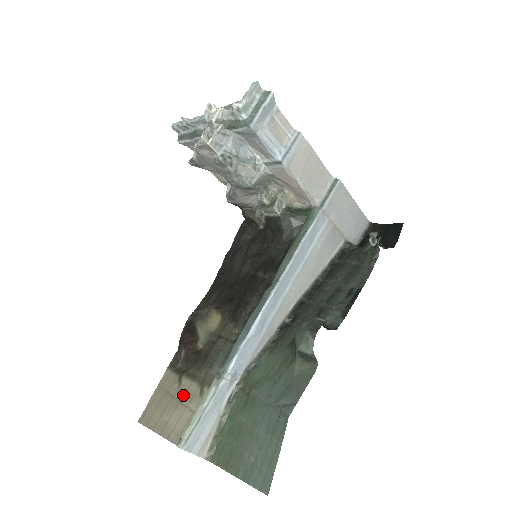
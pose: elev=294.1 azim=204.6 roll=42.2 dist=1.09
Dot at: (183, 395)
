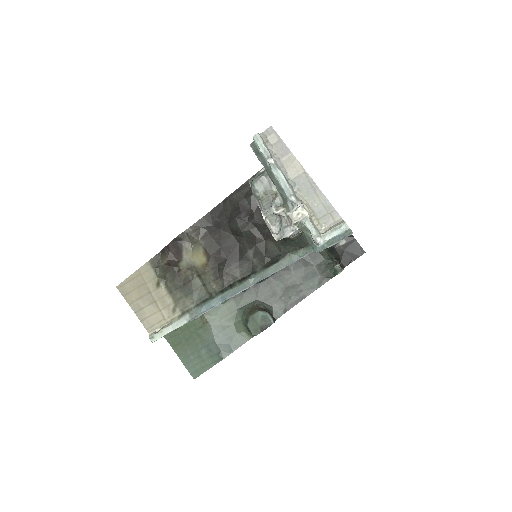
Dot at: (159, 299)
